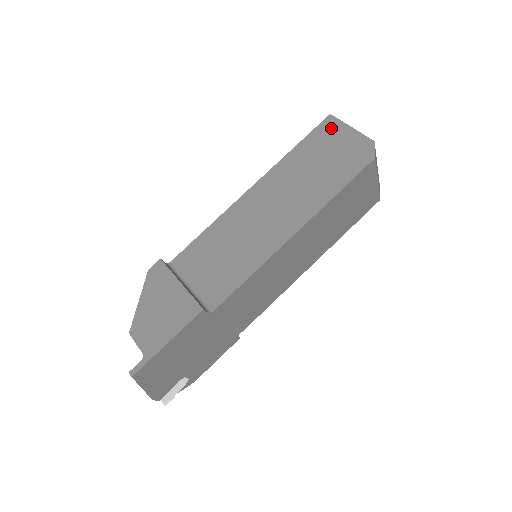
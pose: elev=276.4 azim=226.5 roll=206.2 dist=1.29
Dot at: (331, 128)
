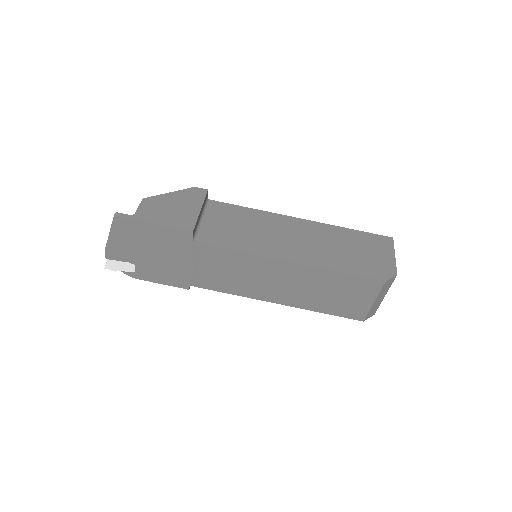
Dot at: (384, 243)
